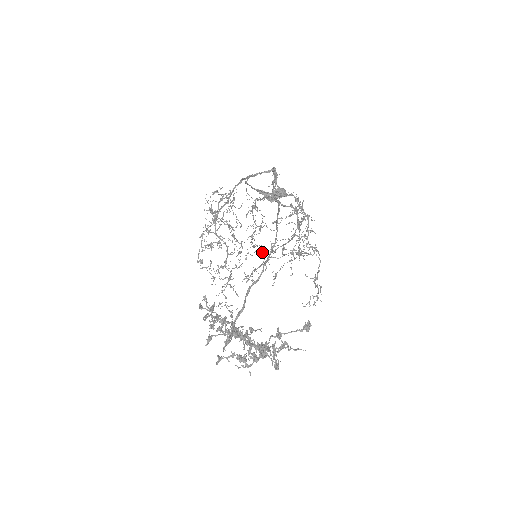
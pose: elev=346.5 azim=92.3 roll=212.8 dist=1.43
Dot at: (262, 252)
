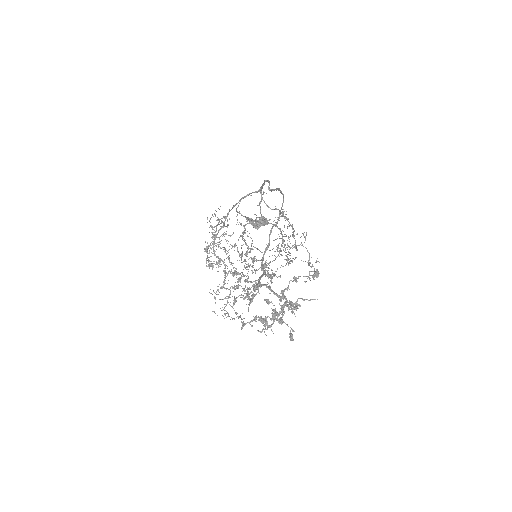
Dot at: (255, 270)
